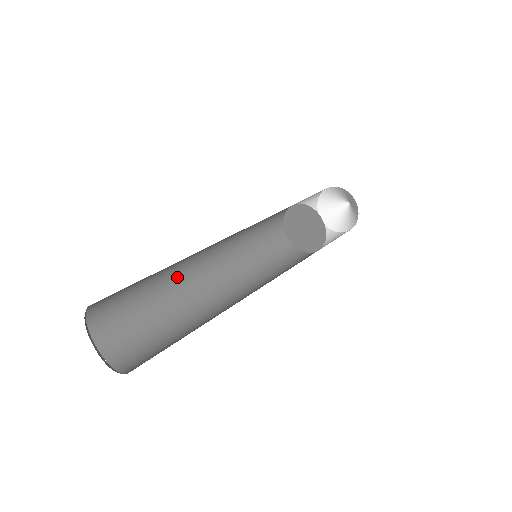
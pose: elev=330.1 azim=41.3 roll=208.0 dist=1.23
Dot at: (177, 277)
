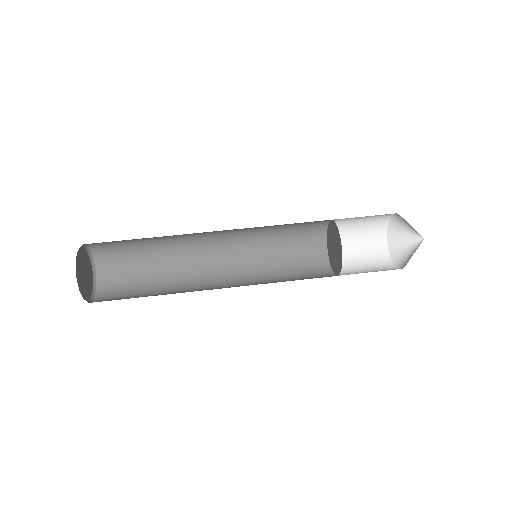
Dot at: occluded
